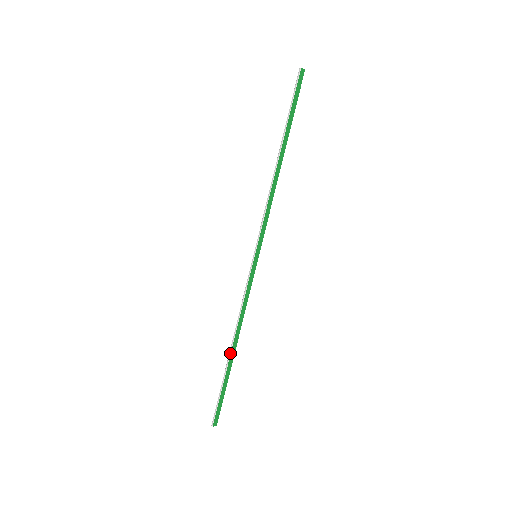
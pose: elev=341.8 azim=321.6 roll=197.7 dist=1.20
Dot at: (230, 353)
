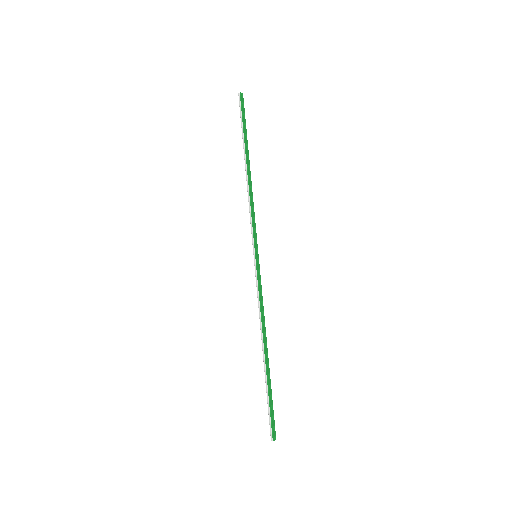
Dot at: (264, 356)
